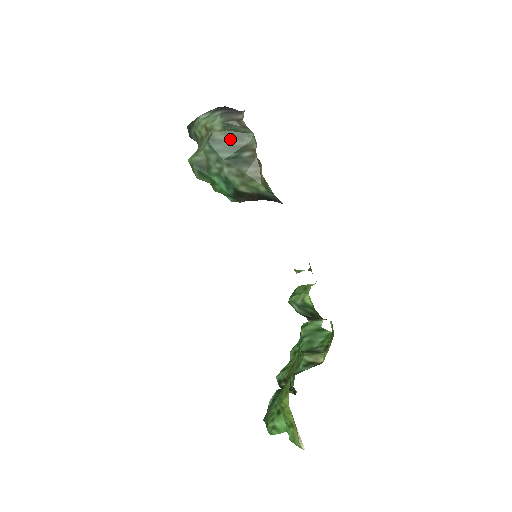
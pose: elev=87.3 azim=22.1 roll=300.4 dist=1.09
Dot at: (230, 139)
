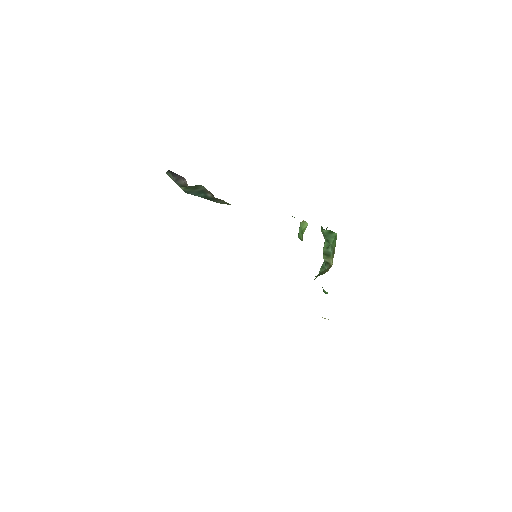
Dot at: (193, 190)
